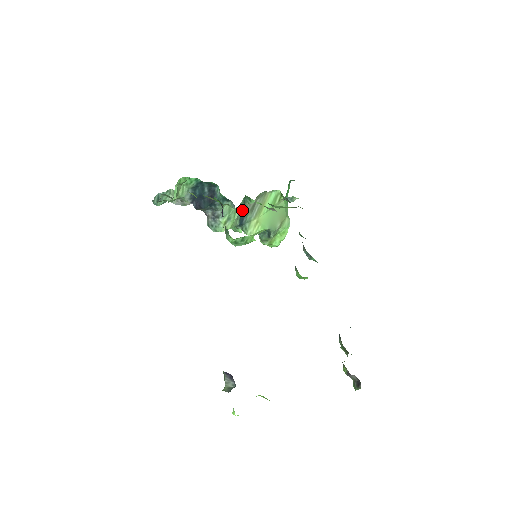
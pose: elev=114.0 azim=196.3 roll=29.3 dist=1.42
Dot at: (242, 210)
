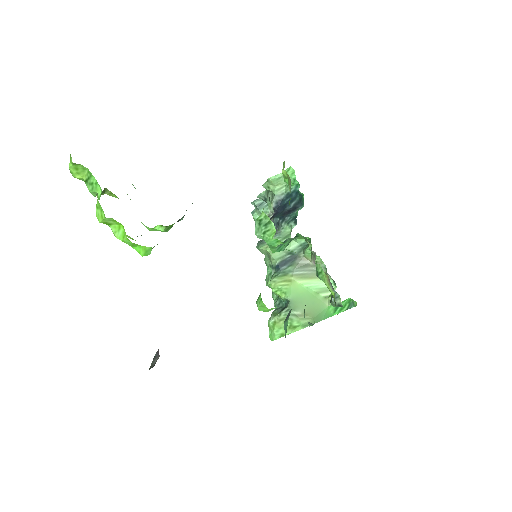
Dot at: (293, 255)
